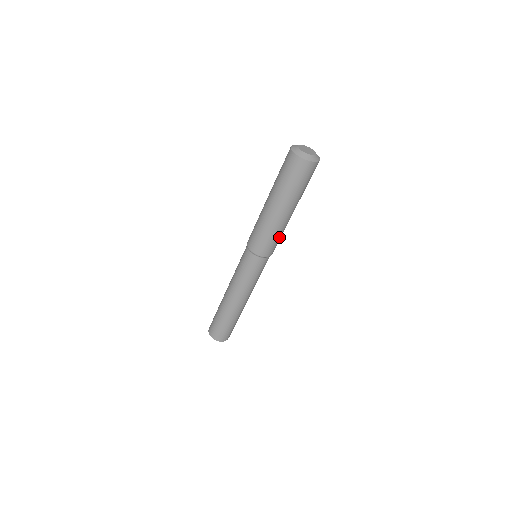
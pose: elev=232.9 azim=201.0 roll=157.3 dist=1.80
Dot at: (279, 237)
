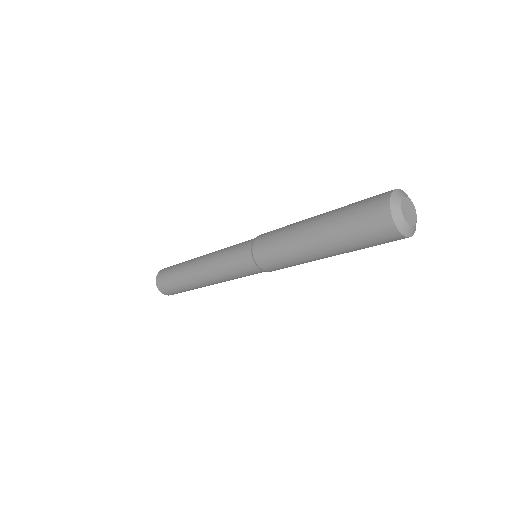
Dot at: occluded
